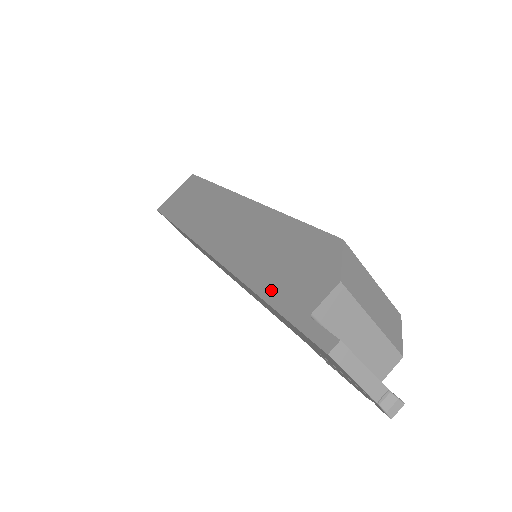
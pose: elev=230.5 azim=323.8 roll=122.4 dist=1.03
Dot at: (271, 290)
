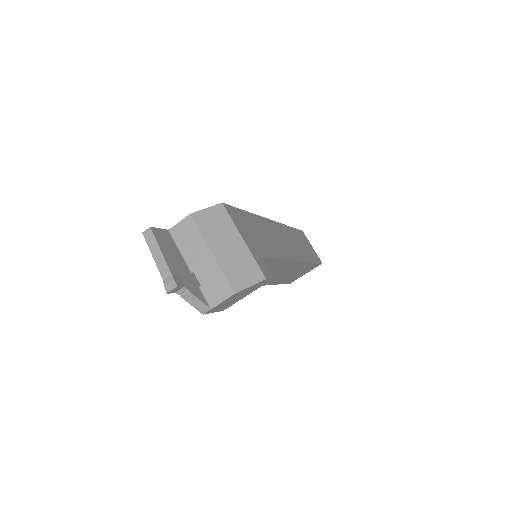
Dot at: occluded
